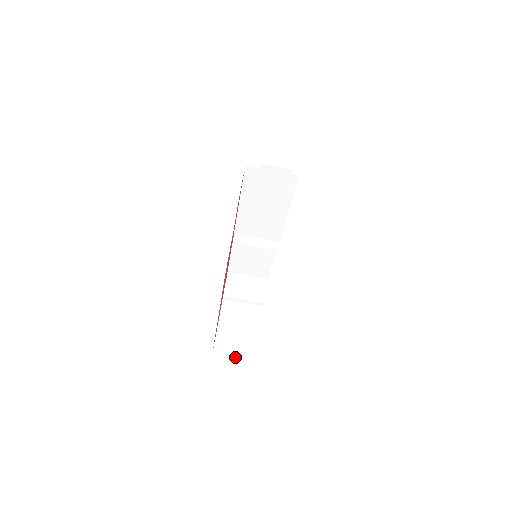
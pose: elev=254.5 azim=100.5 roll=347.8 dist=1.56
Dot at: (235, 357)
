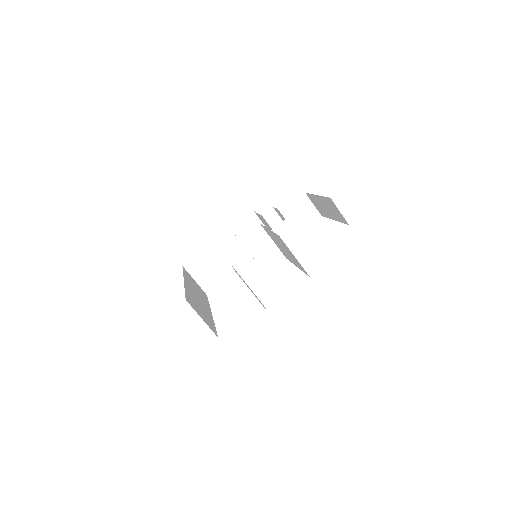
Dot at: (198, 278)
